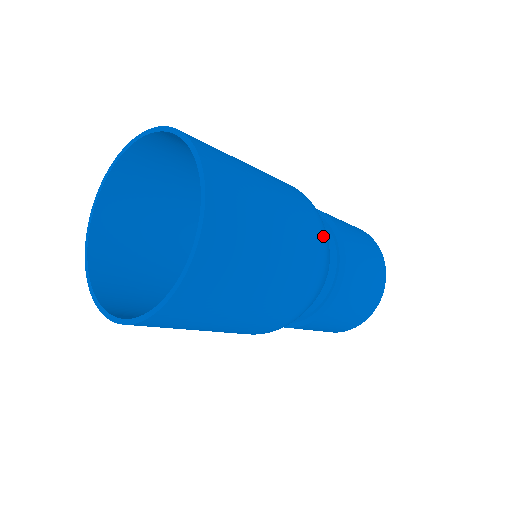
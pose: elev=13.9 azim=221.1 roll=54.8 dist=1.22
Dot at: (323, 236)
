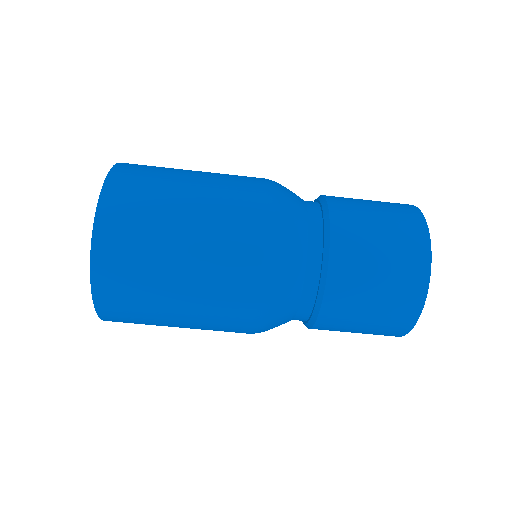
Dot at: (269, 181)
